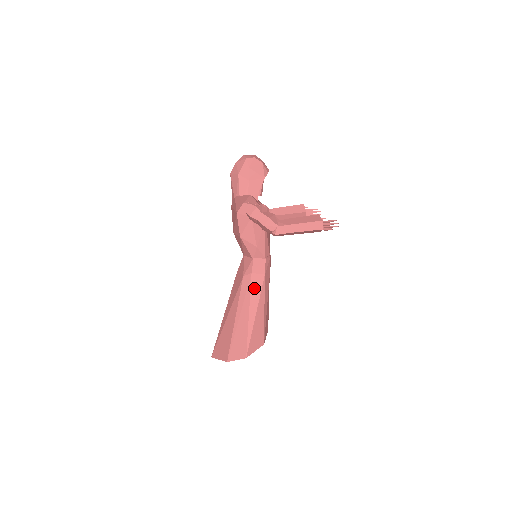
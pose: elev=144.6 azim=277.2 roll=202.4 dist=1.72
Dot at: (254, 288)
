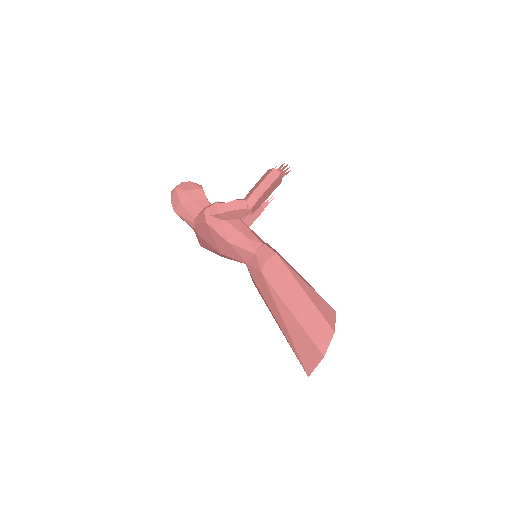
Dot at: (279, 271)
